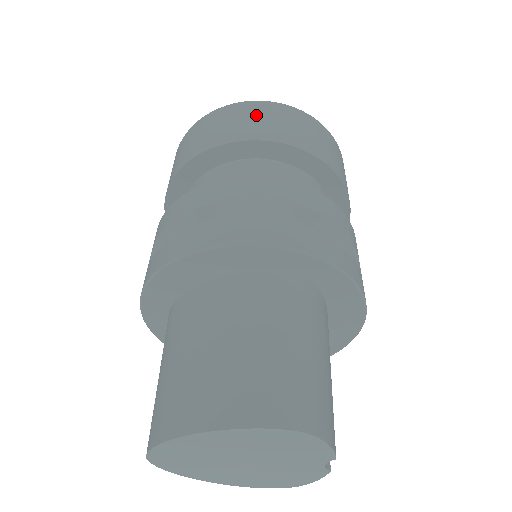
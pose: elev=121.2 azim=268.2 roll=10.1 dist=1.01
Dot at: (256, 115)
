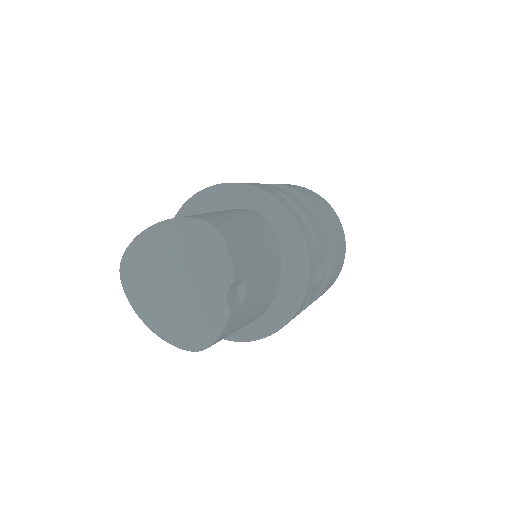
Dot at: (287, 184)
